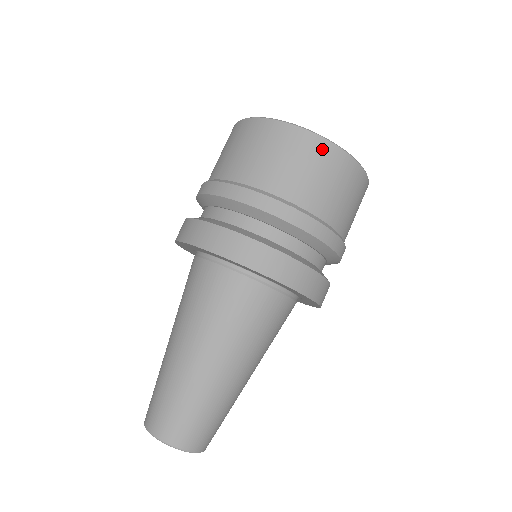
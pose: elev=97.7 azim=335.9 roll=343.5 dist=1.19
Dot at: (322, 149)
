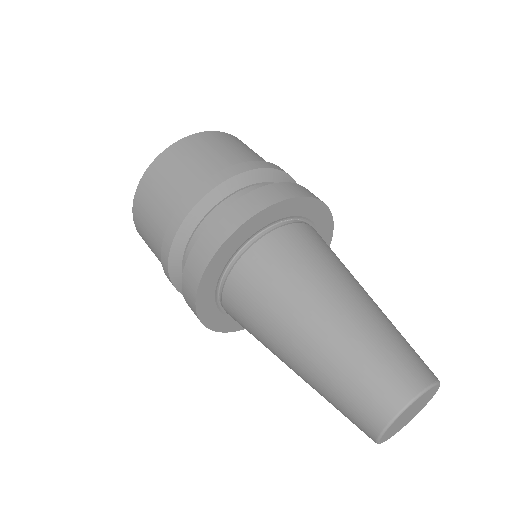
Dot at: (218, 135)
